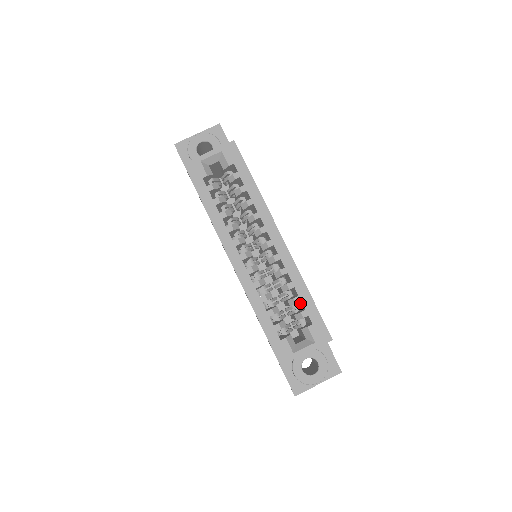
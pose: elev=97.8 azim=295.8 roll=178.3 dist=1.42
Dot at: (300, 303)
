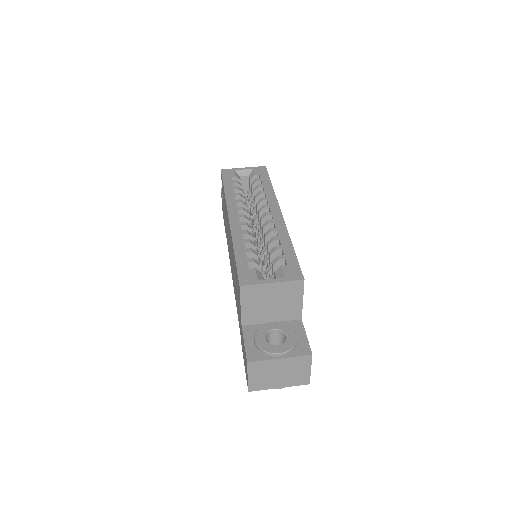
Dot at: occluded
